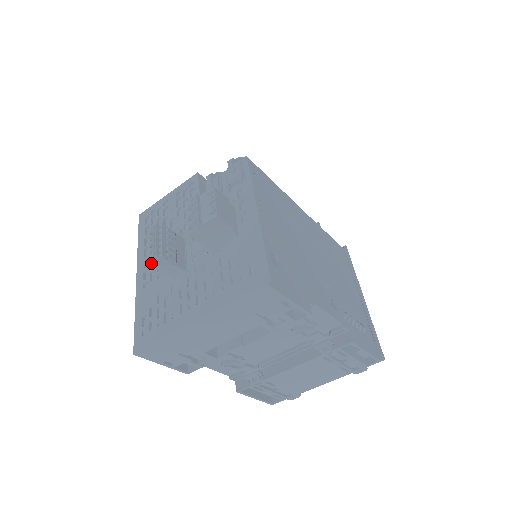
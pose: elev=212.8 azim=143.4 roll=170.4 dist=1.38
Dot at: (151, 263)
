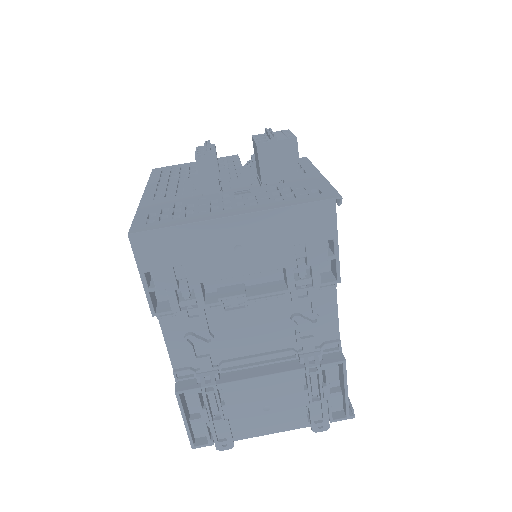
Dot at: (198, 158)
